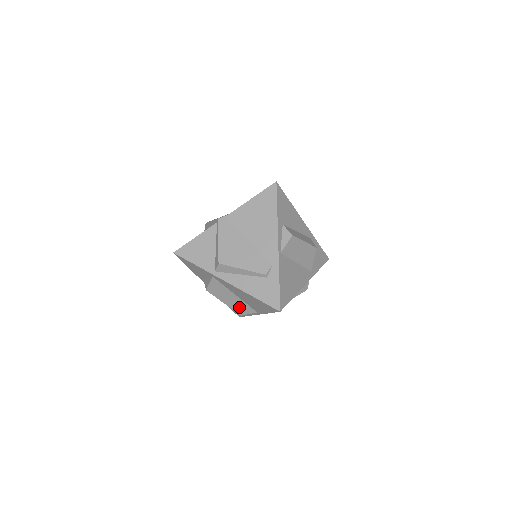
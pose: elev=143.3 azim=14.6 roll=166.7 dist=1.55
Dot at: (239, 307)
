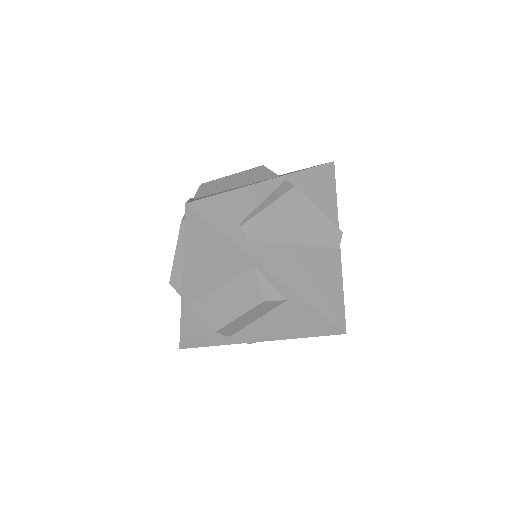
Dot at: (246, 294)
